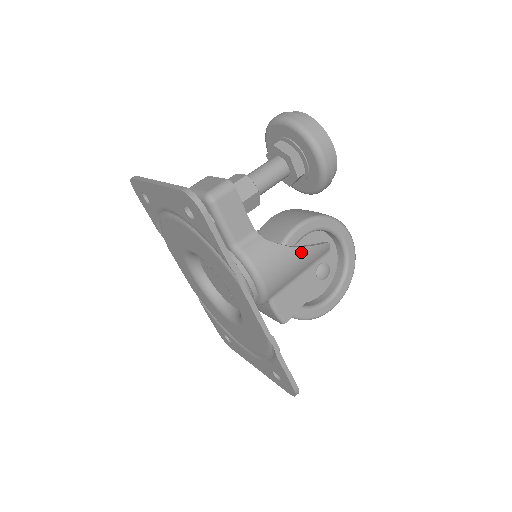
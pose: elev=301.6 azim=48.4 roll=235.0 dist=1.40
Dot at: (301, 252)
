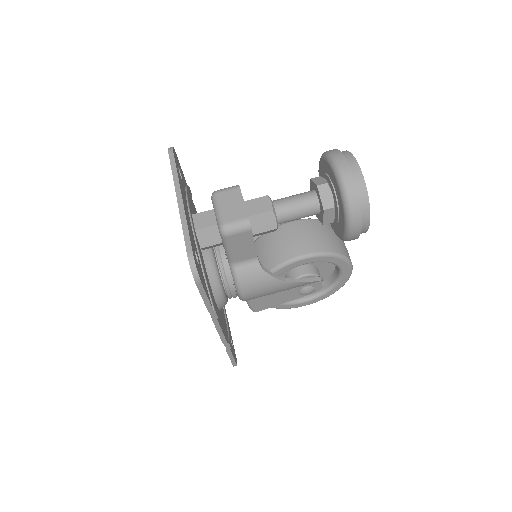
Dot at: (290, 285)
